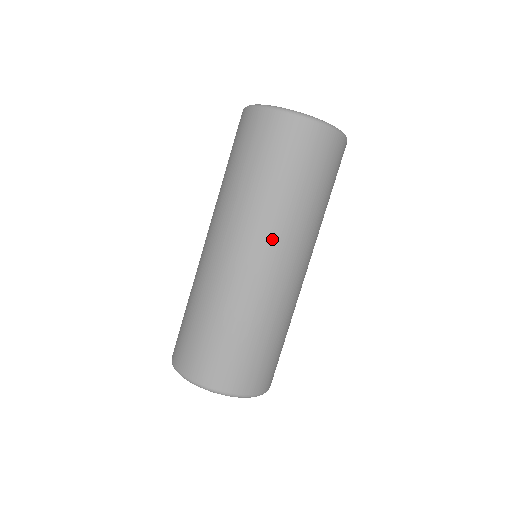
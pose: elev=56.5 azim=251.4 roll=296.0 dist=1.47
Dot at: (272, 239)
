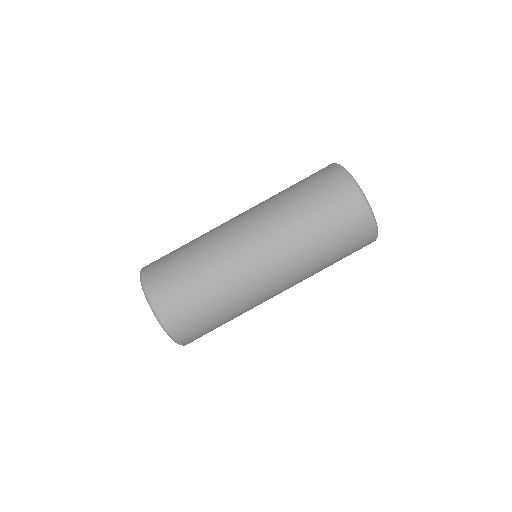
Dot at: (285, 263)
